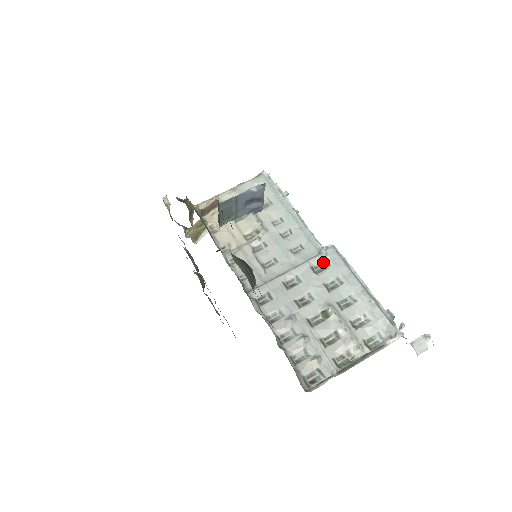
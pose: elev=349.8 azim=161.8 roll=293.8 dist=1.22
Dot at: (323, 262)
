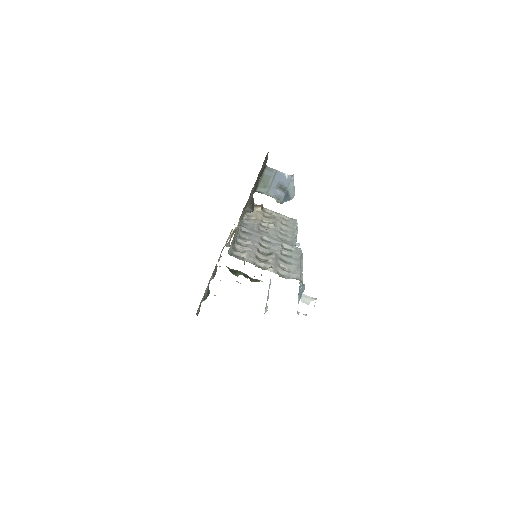
Dot at: (290, 249)
